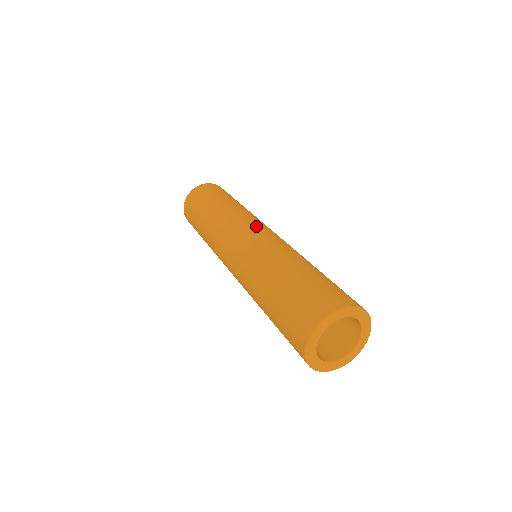
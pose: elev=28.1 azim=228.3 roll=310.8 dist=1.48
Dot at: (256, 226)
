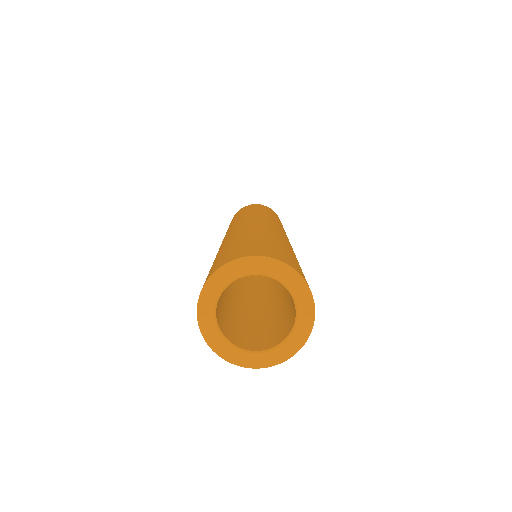
Dot at: (239, 223)
